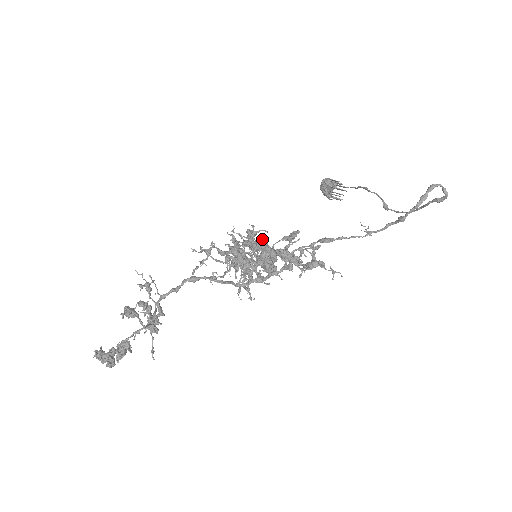
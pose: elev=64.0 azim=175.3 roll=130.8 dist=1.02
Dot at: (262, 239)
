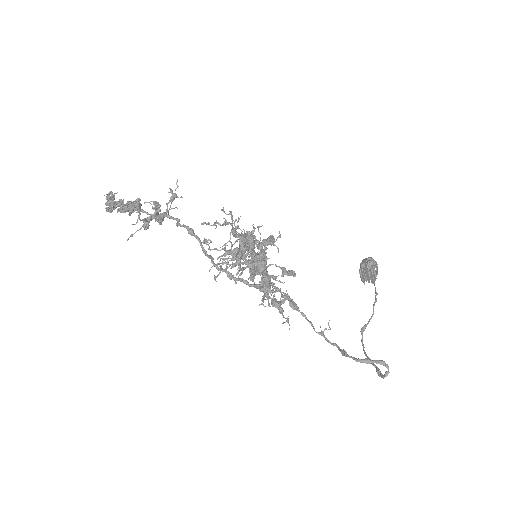
Dot at: (265, 255)
